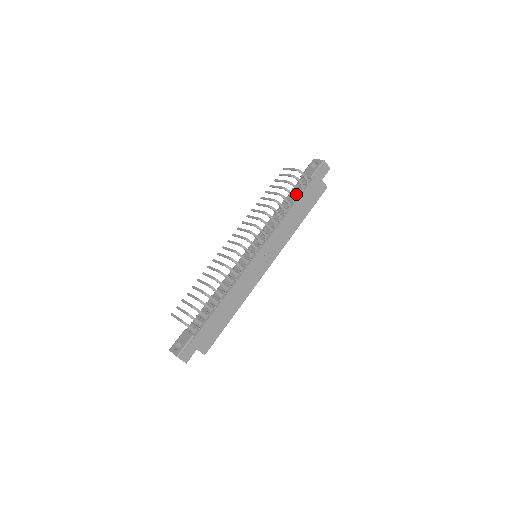
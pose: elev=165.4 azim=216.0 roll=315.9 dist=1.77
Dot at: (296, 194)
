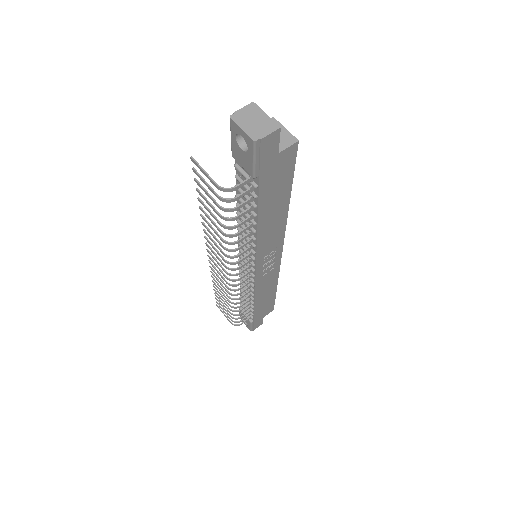
Dot at: (249, 197)
